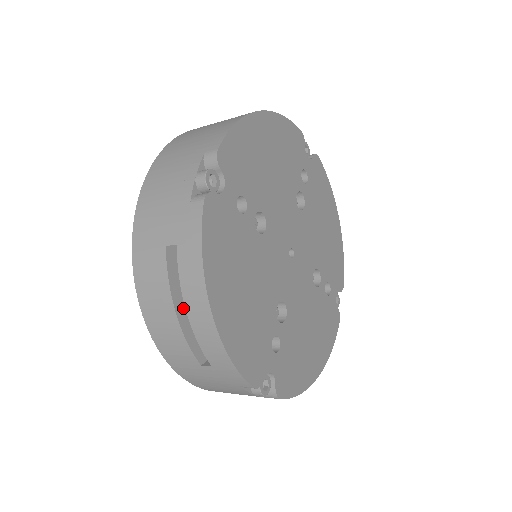
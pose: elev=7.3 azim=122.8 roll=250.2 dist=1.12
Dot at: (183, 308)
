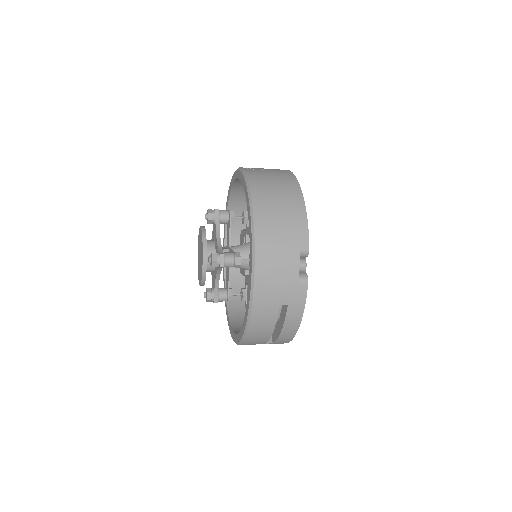
Dot at: occluded
